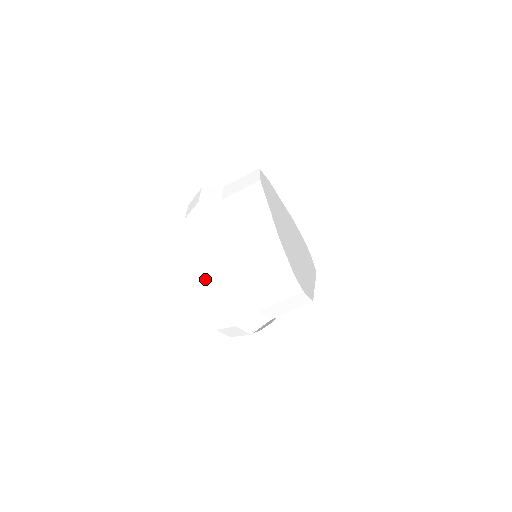
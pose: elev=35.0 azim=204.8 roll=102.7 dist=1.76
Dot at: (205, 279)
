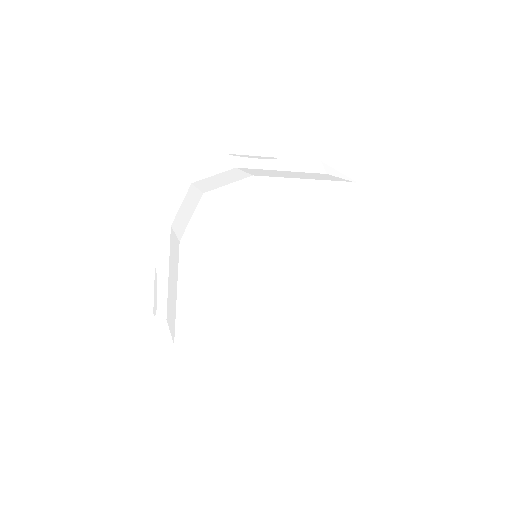
Dot at: occluded
